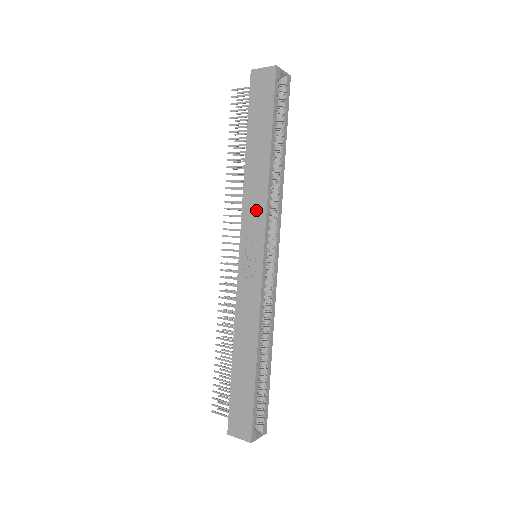
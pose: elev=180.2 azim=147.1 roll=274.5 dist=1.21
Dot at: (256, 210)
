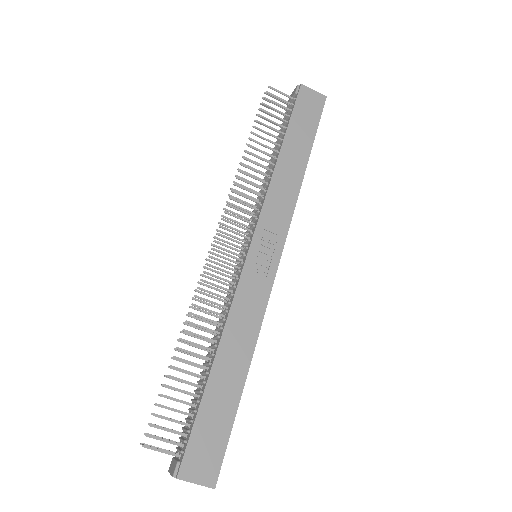
Dot at: (281, 209)
